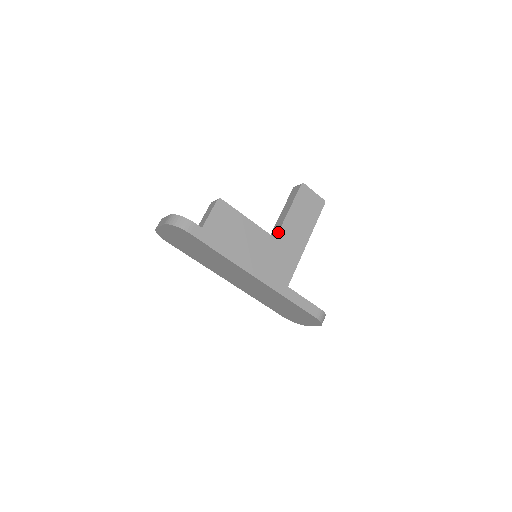
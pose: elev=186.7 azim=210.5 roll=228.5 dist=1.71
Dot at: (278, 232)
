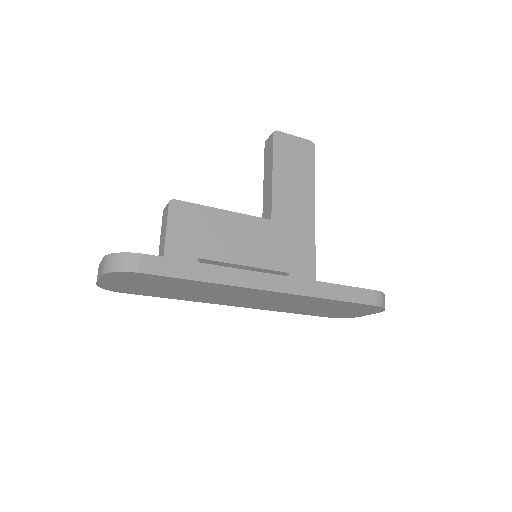
Dot at: (271, 210)
